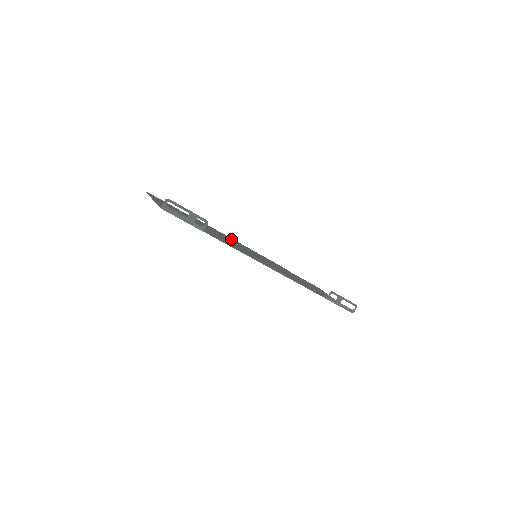
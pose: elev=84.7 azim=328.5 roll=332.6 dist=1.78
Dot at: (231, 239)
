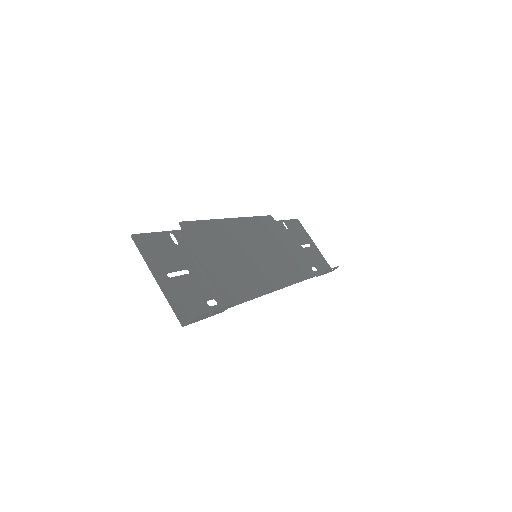
Dot at: (226, 230)
